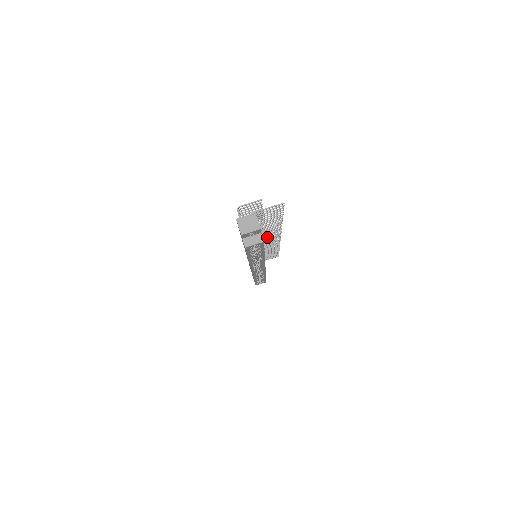
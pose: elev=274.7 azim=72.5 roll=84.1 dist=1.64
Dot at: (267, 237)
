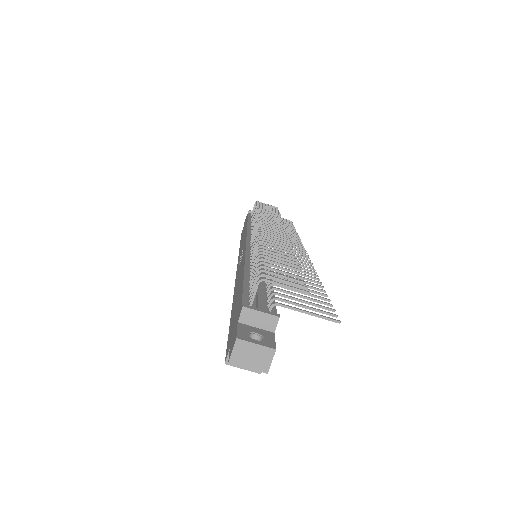
Dot at: occluded
